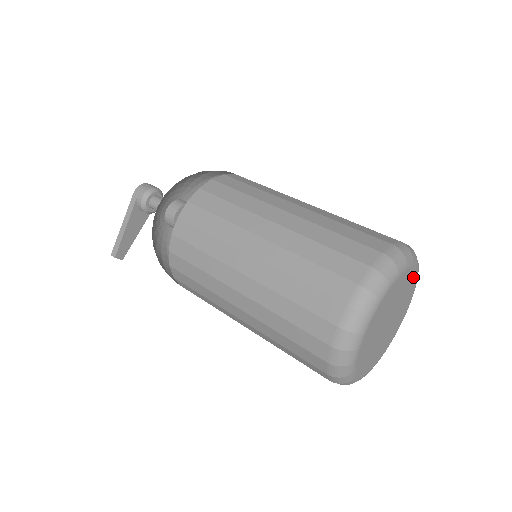
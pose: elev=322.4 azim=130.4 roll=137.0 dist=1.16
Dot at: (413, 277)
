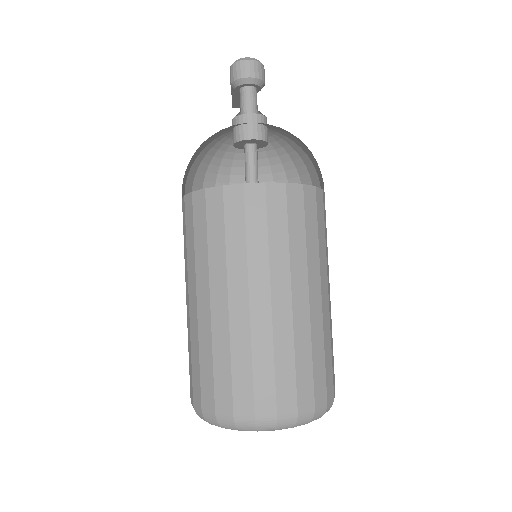
Dot at: occluded
